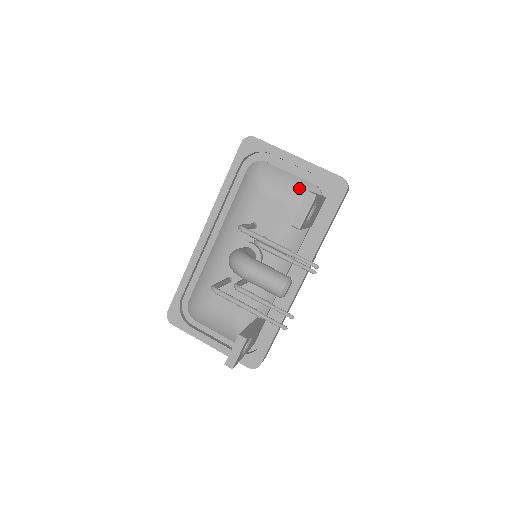
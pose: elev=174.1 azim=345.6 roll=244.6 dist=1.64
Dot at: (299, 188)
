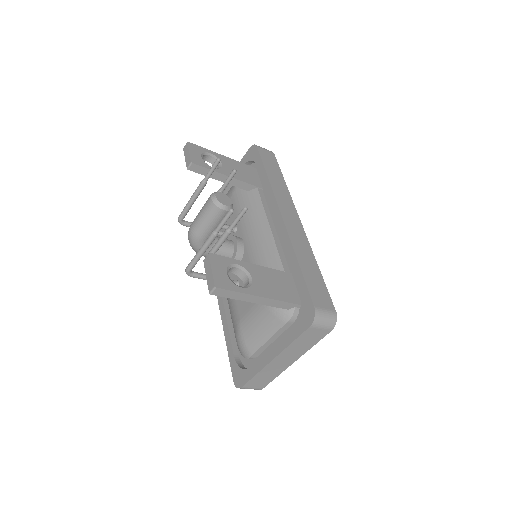
Dot at: occluded
